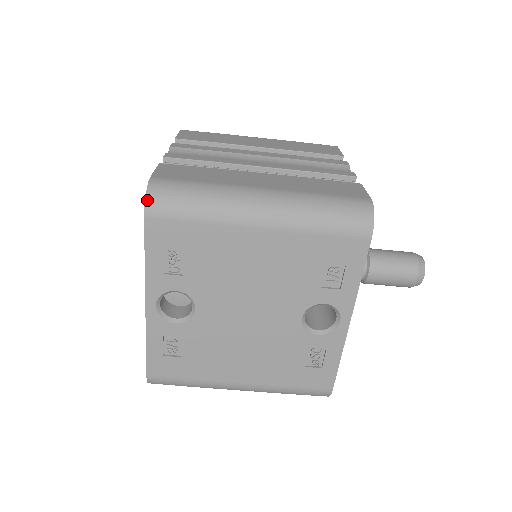
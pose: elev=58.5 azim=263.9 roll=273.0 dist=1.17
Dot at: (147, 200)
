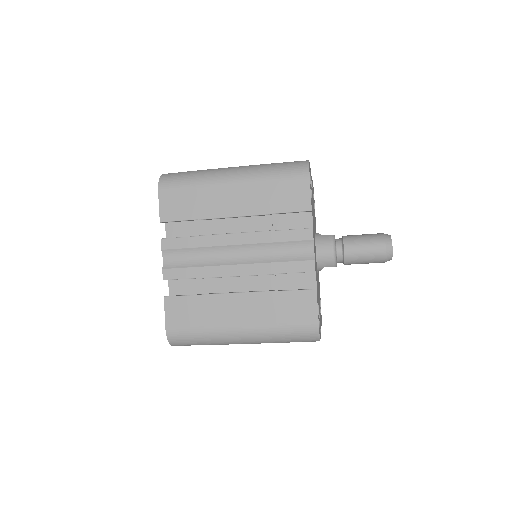
Dot at: (171, 344)
